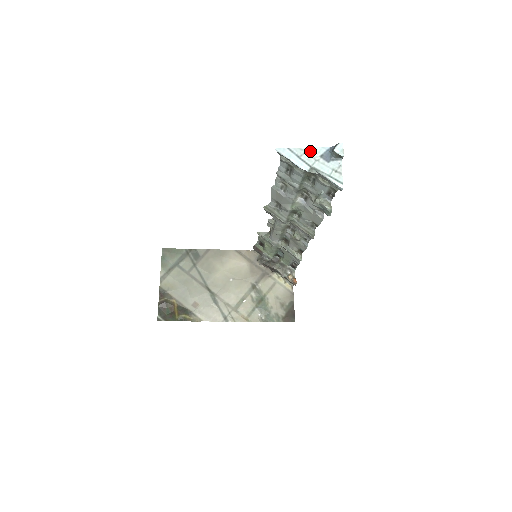
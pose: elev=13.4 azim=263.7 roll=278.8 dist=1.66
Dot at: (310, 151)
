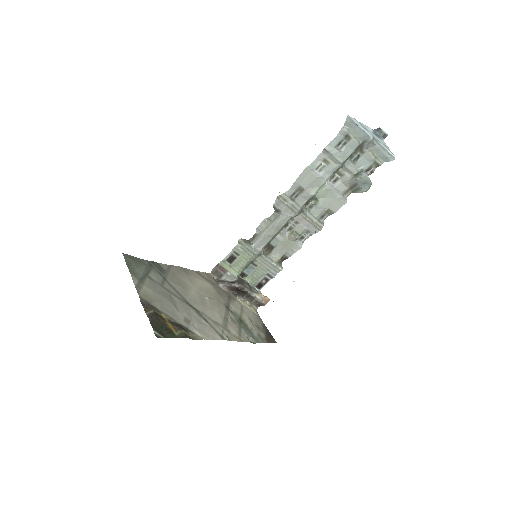
Dot at: (366, 127)
